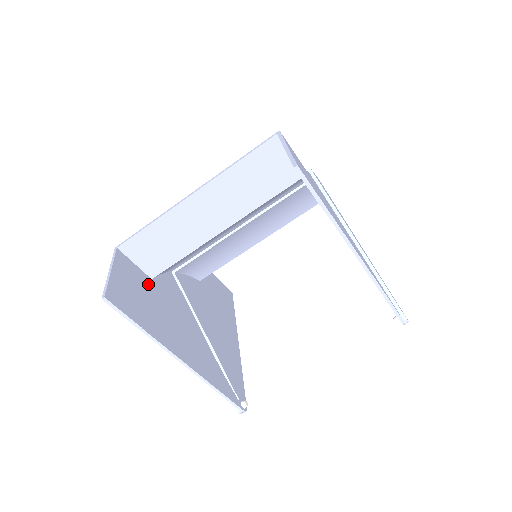
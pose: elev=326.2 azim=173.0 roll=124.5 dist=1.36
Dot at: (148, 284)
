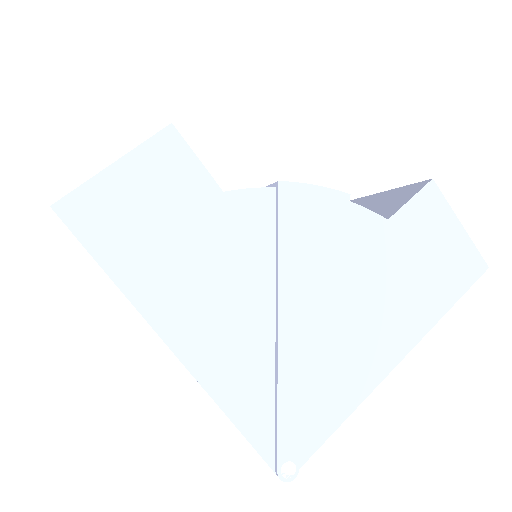
Dot at: occluded
